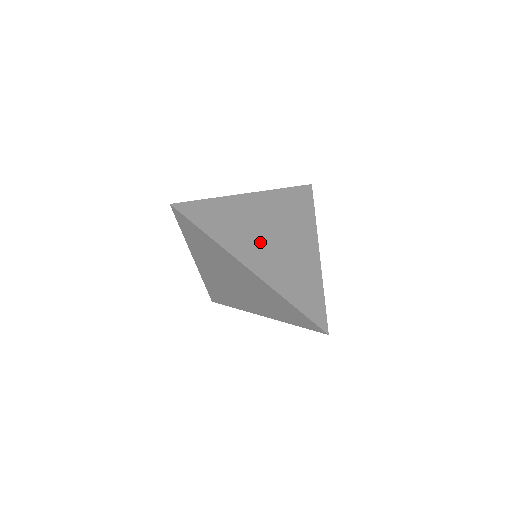
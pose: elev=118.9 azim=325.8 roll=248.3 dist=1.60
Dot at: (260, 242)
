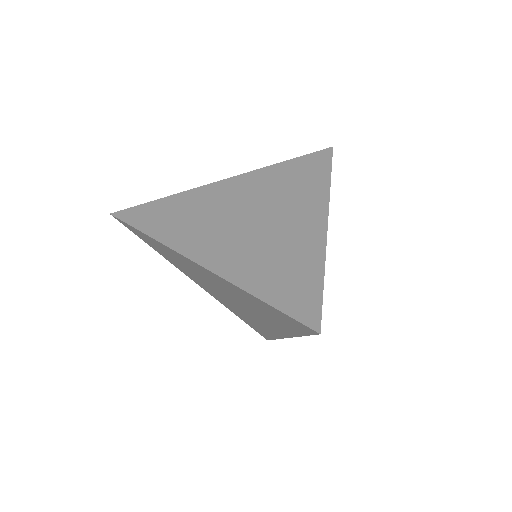
Dot at: (225, 228)
